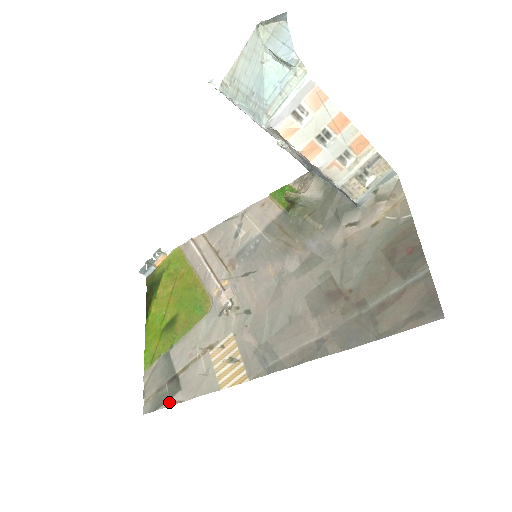
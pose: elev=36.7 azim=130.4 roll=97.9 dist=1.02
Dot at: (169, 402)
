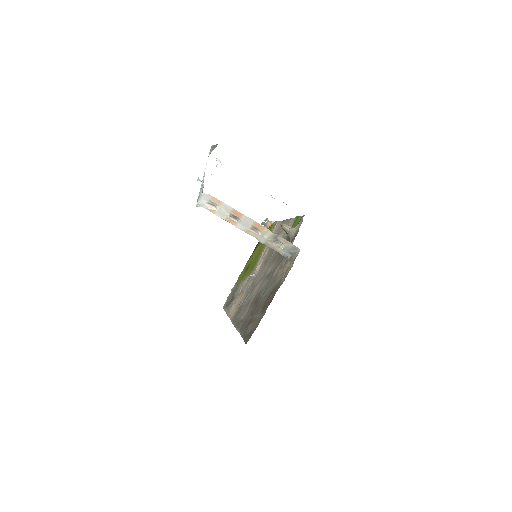
Dot at: (226, 309)
